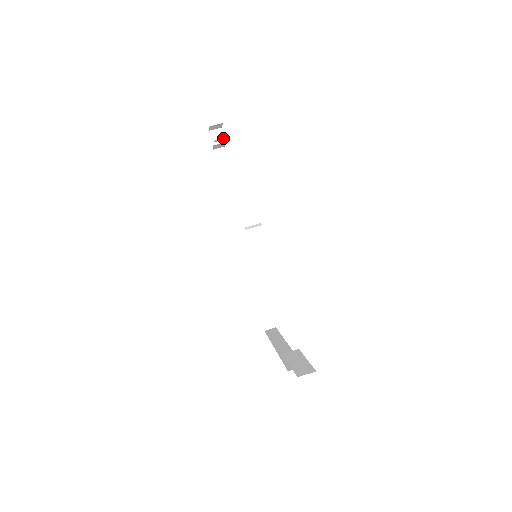
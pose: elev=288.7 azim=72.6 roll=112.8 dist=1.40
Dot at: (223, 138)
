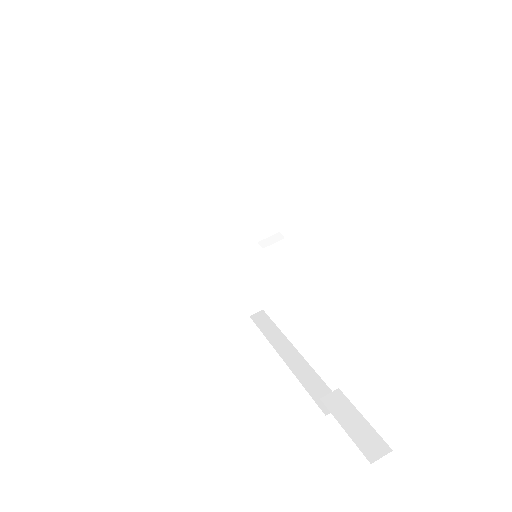
Dot at: occluded
